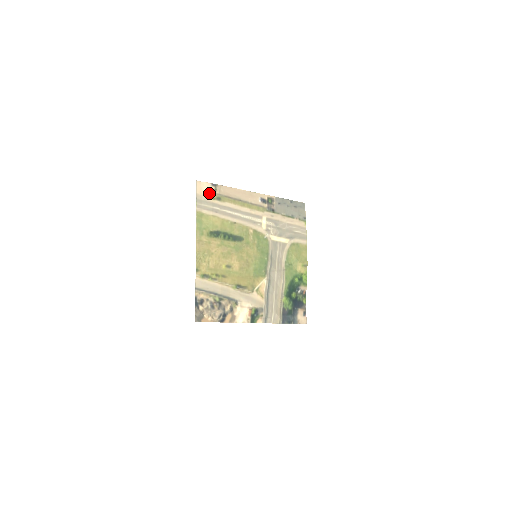
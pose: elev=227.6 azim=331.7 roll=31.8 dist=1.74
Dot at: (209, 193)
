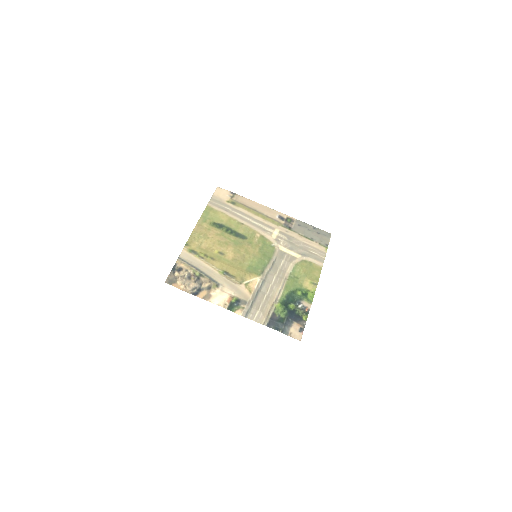
Dot at: (225, 197)
